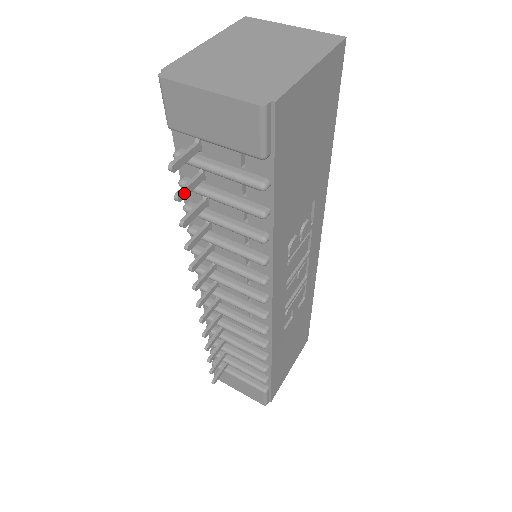
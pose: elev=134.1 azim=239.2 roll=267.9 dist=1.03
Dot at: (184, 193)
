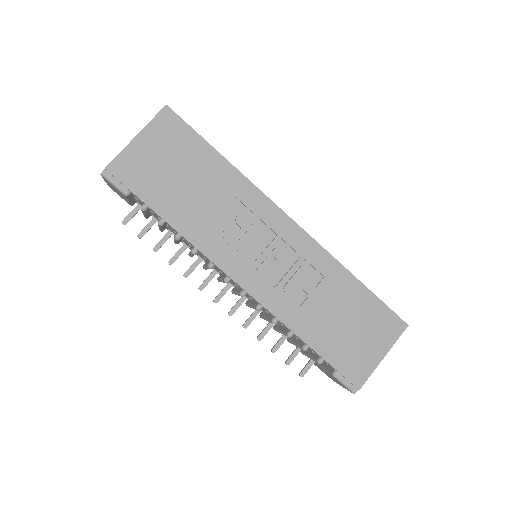
Dot at: (142, 233)
